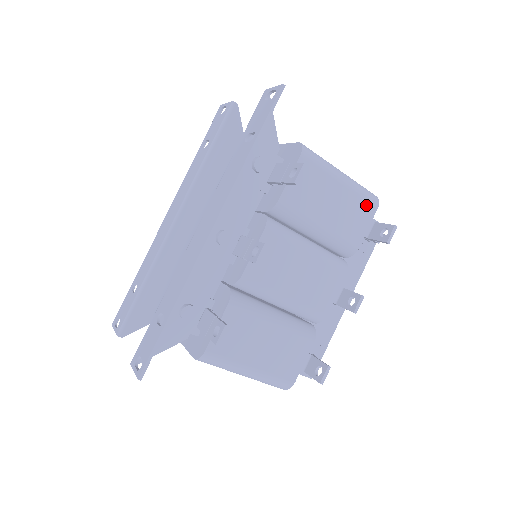
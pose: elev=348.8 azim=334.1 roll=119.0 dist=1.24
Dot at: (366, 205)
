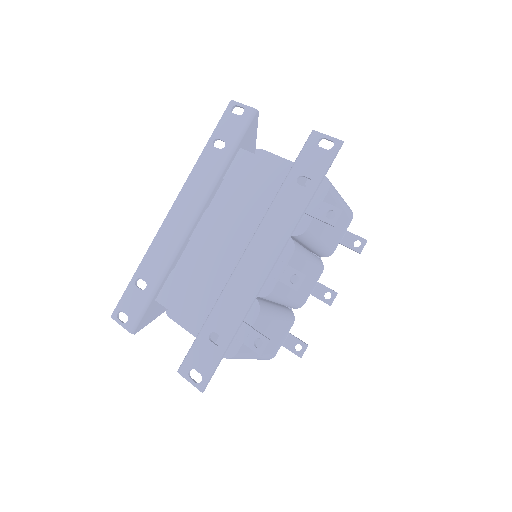
Dot at: (347, 220)
